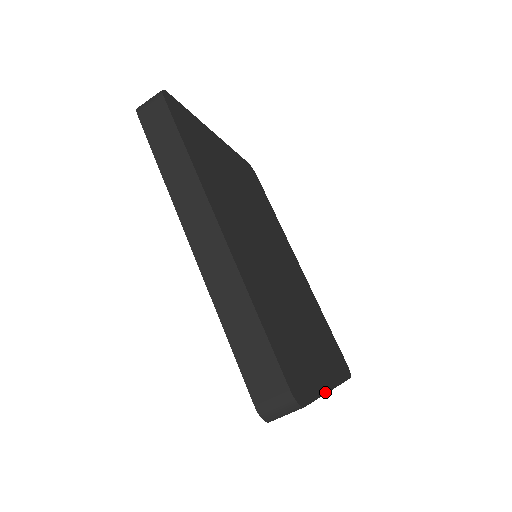
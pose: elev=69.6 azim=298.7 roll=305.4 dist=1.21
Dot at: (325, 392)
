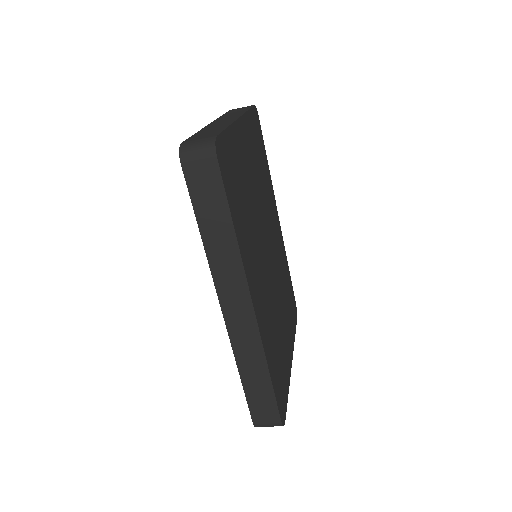
Dot at: (290, 376)
